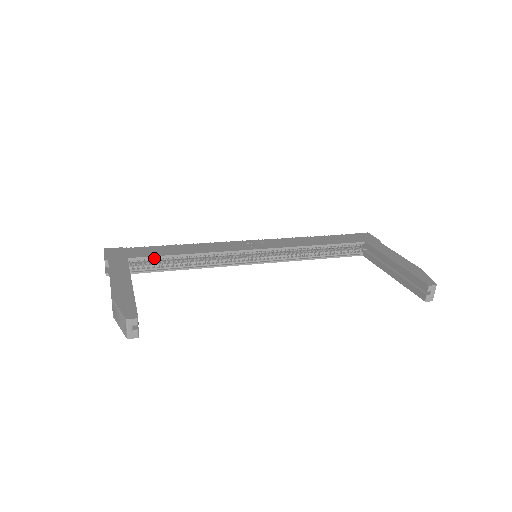
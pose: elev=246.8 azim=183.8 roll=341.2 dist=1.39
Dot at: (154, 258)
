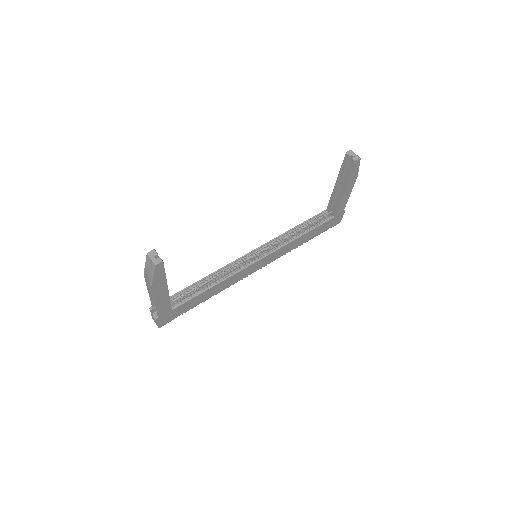
Dot at: (184, 292)
